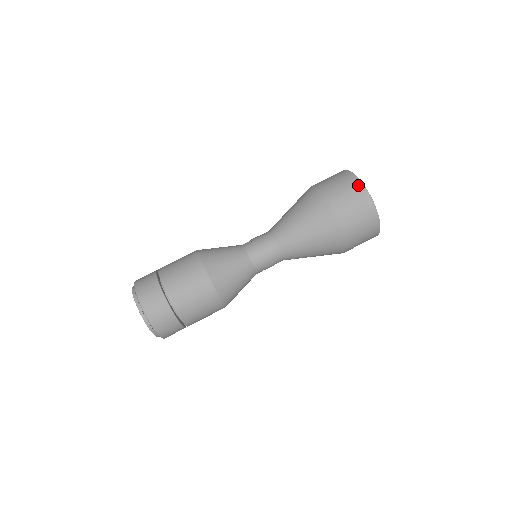
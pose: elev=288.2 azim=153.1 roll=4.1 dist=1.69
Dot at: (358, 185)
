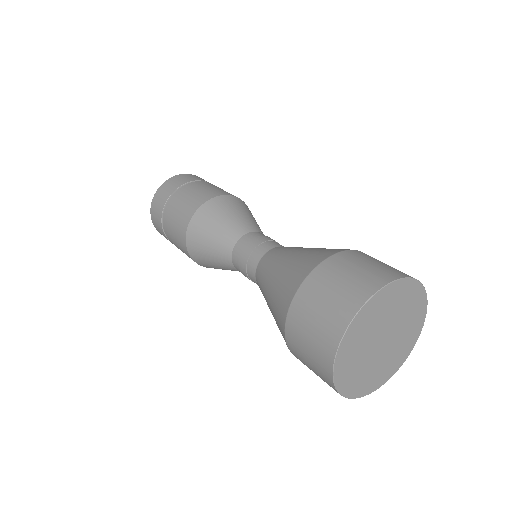
Dot at: (338, 326)
